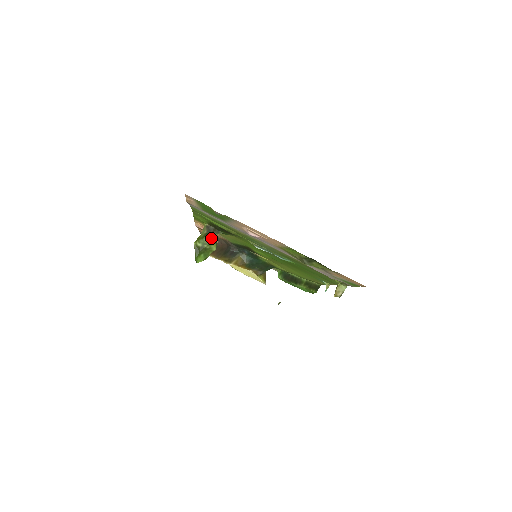
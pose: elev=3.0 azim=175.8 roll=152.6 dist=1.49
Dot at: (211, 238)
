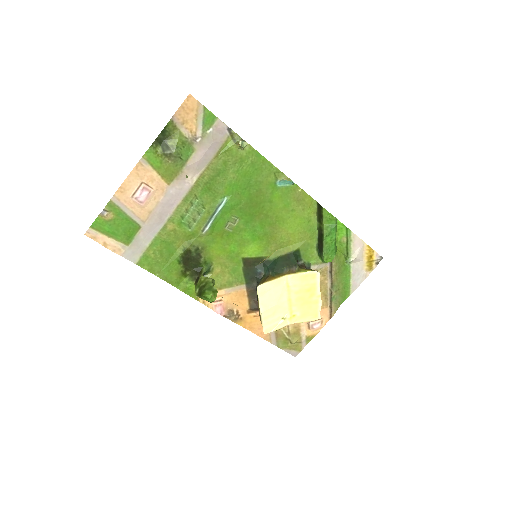
Dot at: (200, 279)
